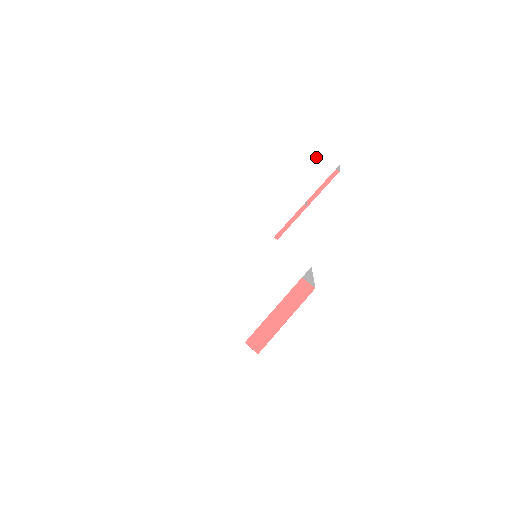
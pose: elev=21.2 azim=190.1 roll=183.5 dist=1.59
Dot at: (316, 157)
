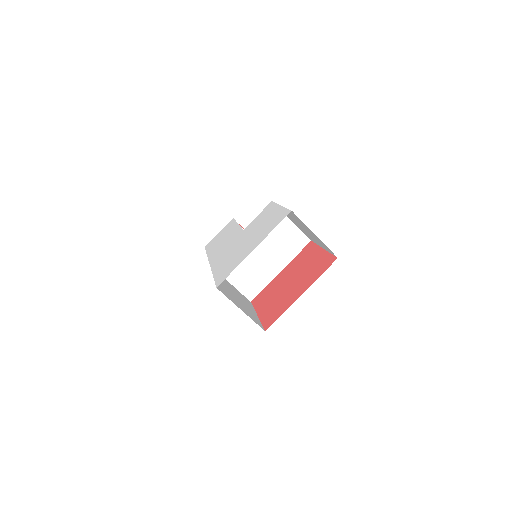
Dot at: (221, 231)
